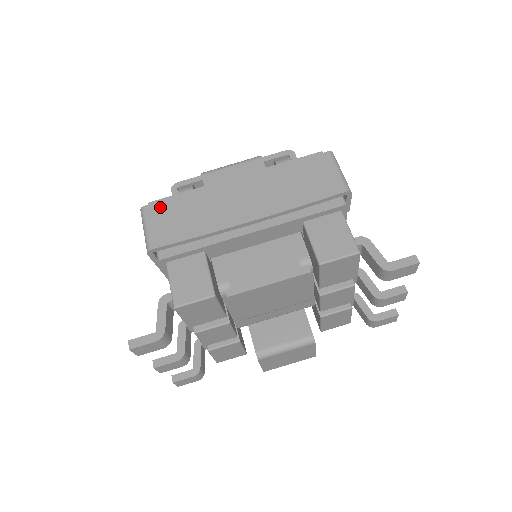
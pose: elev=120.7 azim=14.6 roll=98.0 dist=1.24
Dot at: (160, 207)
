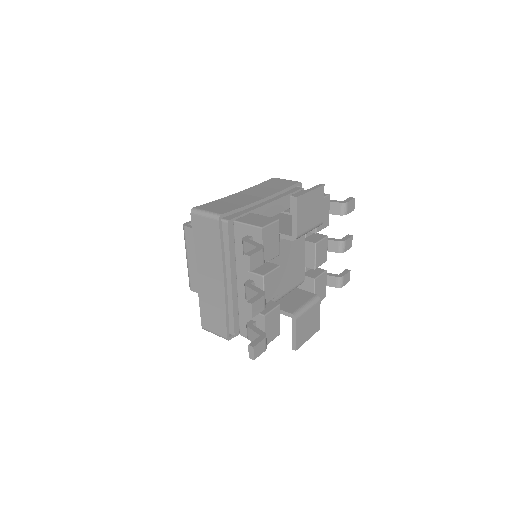
Dot at: (205, 206)
